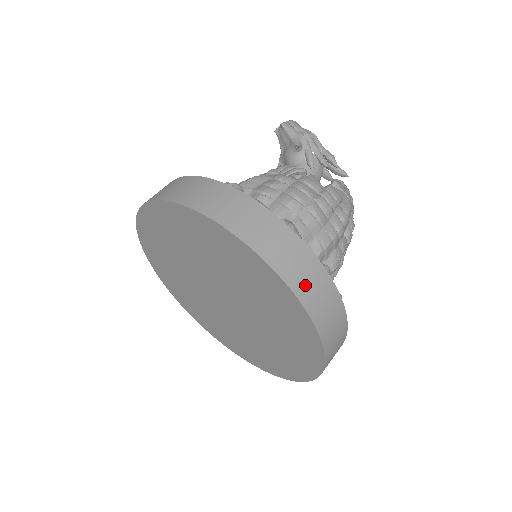
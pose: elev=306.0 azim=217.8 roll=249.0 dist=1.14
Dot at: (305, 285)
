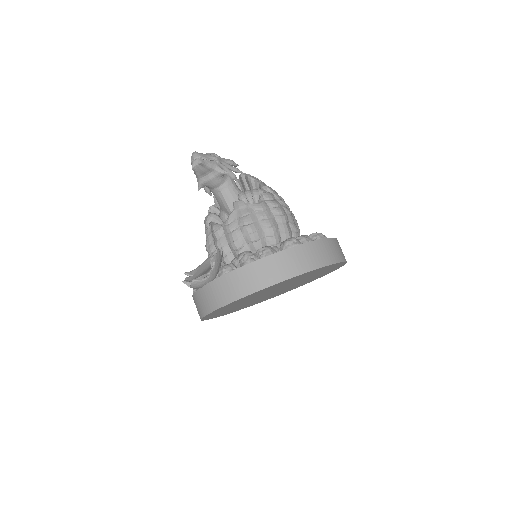
Dot at: occluded
